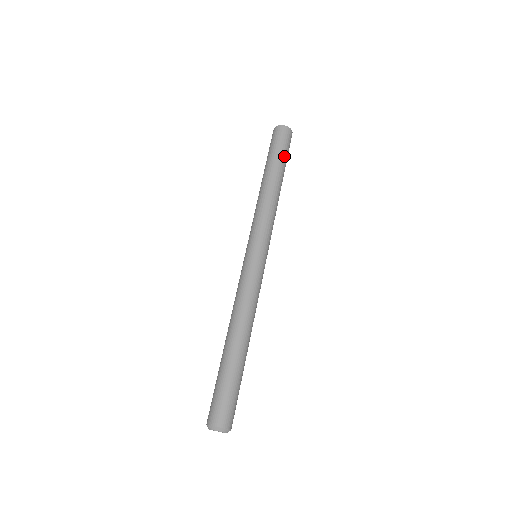
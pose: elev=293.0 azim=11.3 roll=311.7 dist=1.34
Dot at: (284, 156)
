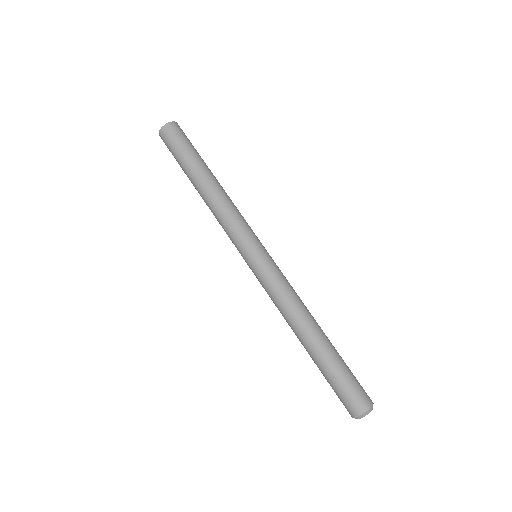
Dot at: (196, 151)
